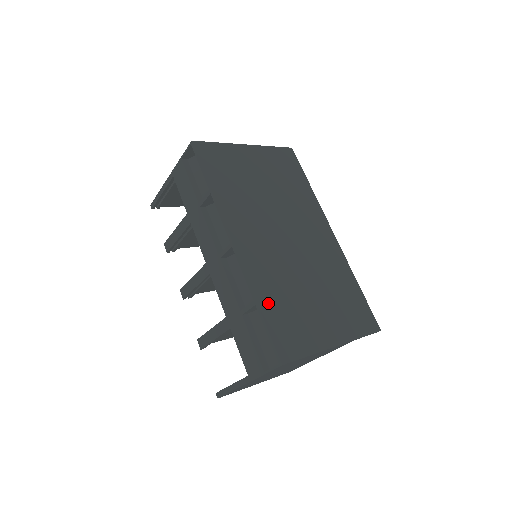
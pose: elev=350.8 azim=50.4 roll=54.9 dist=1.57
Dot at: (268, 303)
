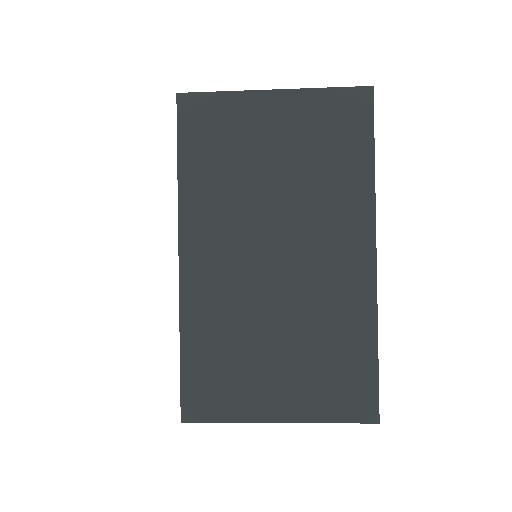
Dot at: (196, 345)
